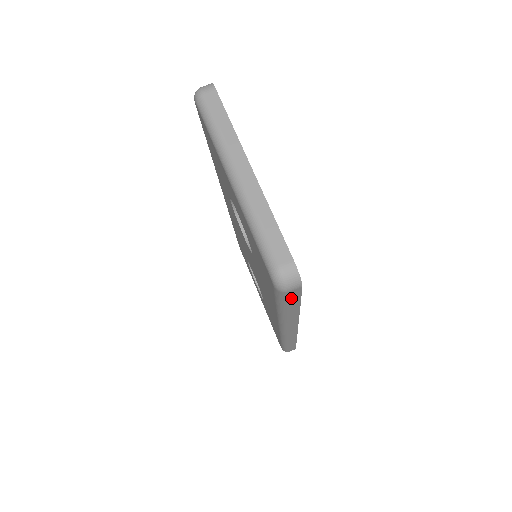
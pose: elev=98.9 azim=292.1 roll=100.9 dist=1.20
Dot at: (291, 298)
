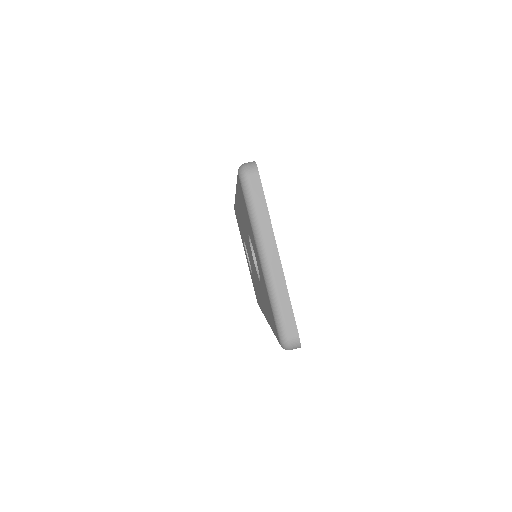
Dot at: occluded
